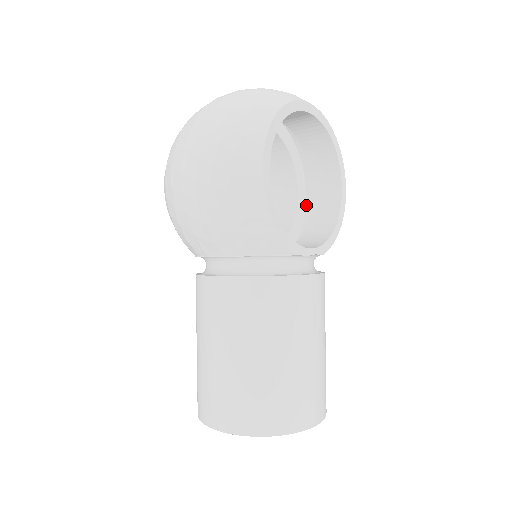
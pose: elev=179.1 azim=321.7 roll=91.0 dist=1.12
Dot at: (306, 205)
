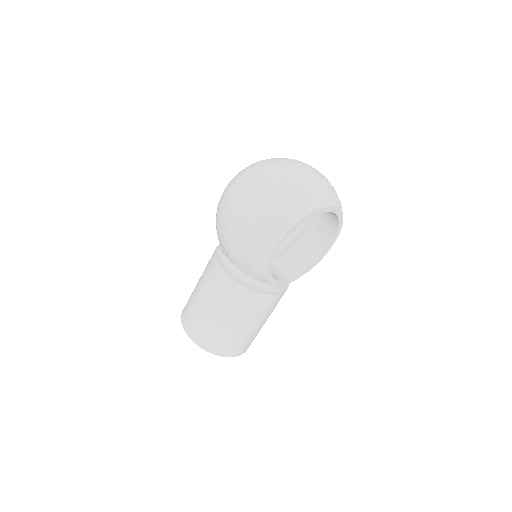
Dot at: (308, 231)
